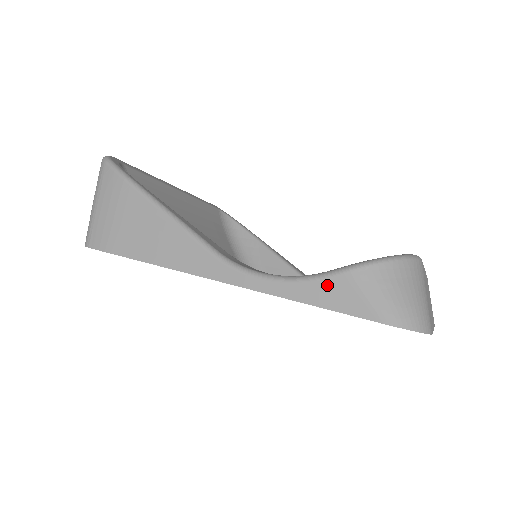
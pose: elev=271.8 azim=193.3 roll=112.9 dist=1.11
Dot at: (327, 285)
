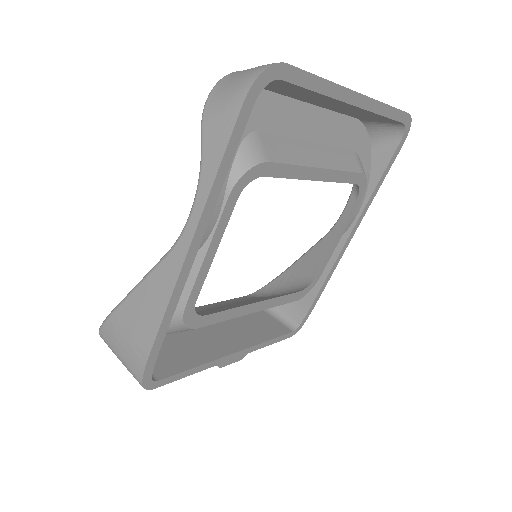
Dot at: (207, 149)
